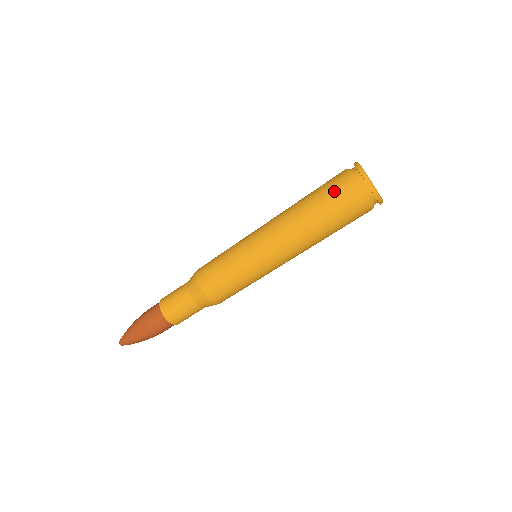
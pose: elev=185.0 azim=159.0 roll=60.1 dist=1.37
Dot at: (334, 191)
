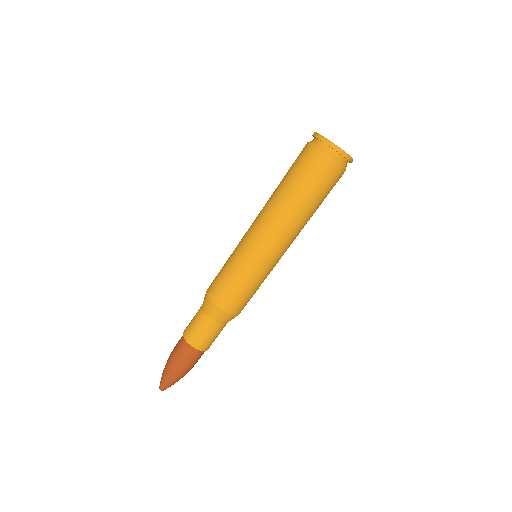
Dot at: (303, 166)
